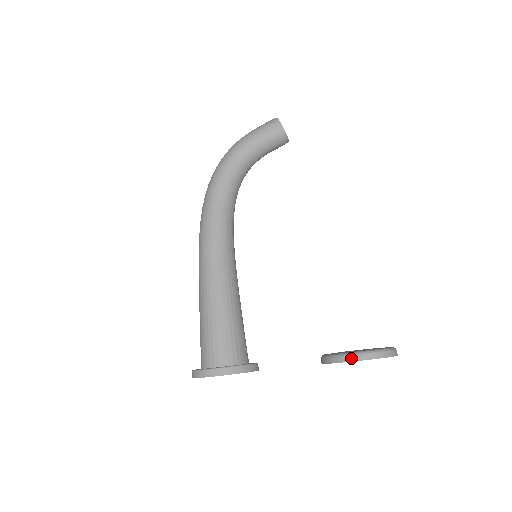
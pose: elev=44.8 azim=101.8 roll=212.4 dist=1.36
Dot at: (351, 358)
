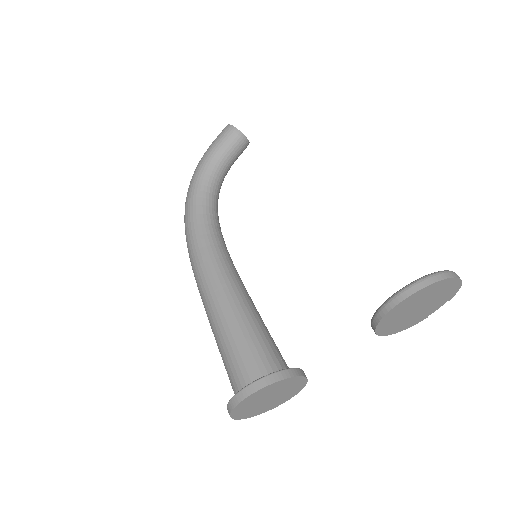
Dot at: (399, 297)
